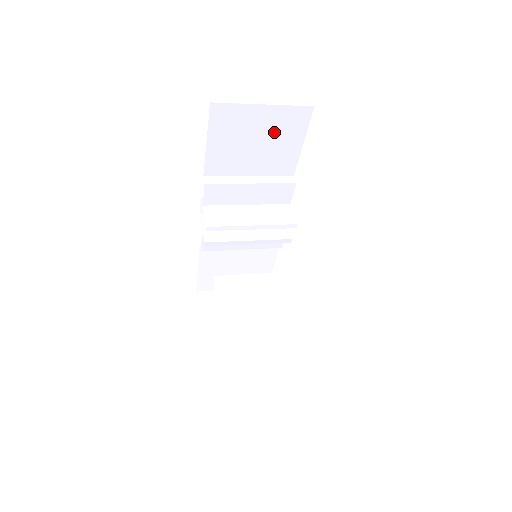
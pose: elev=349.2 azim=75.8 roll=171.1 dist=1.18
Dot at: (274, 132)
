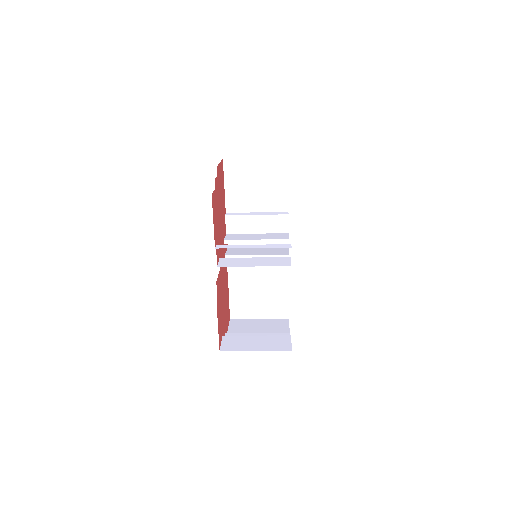
Dot at: (266, 177)
